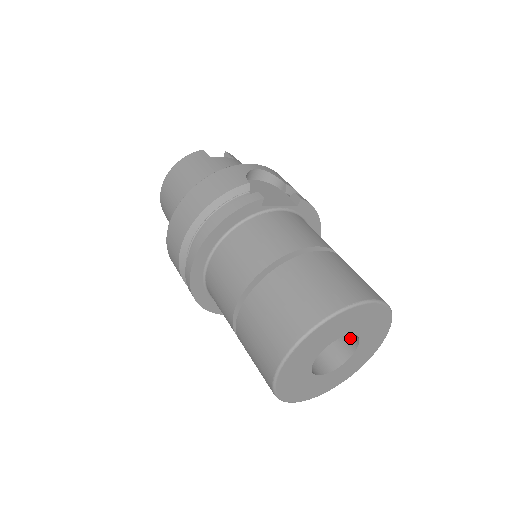
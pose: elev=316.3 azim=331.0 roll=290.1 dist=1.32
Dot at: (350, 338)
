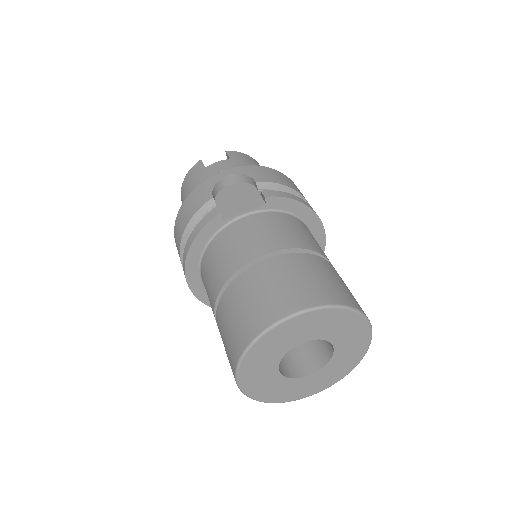
Dot at: occluded
